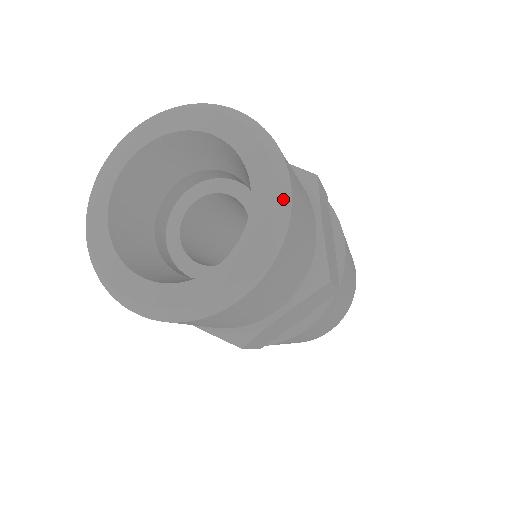
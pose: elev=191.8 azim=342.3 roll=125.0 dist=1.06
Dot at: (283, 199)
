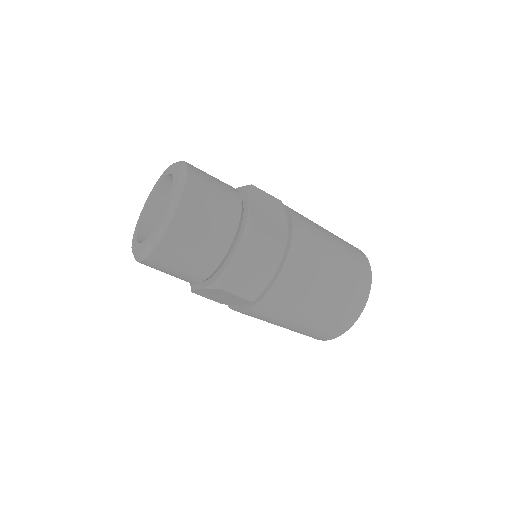
Dot at: occluded
